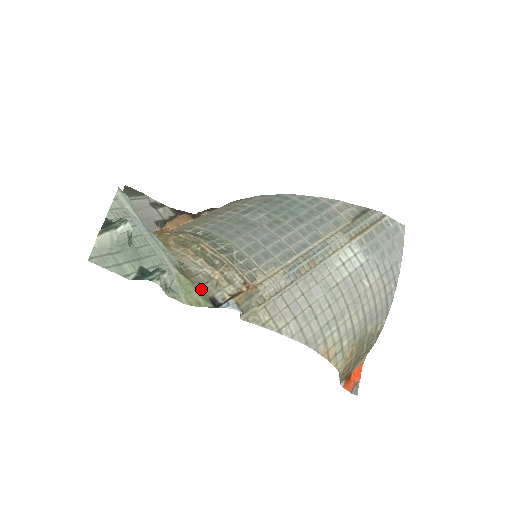
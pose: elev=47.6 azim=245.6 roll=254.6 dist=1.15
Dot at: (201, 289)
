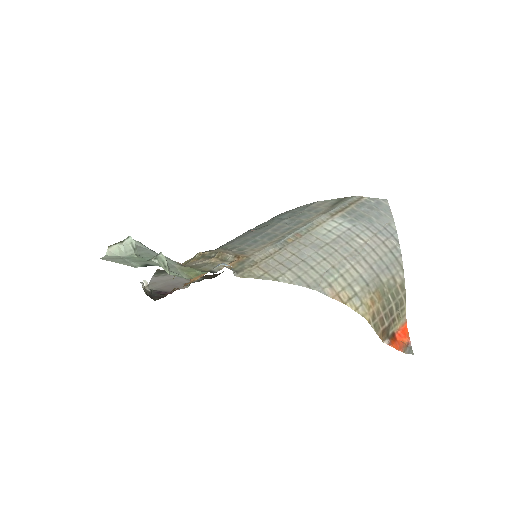
Dot at: (200, 269)
